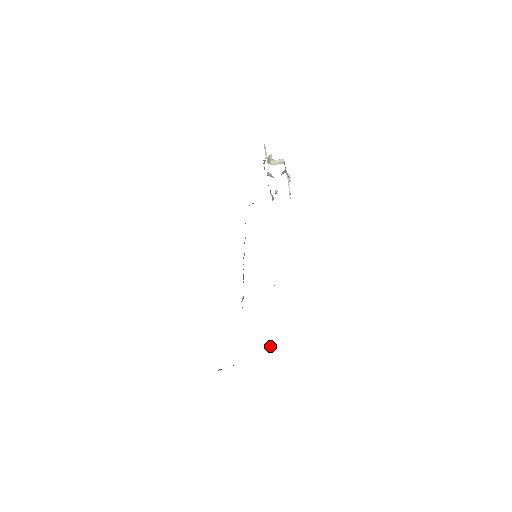
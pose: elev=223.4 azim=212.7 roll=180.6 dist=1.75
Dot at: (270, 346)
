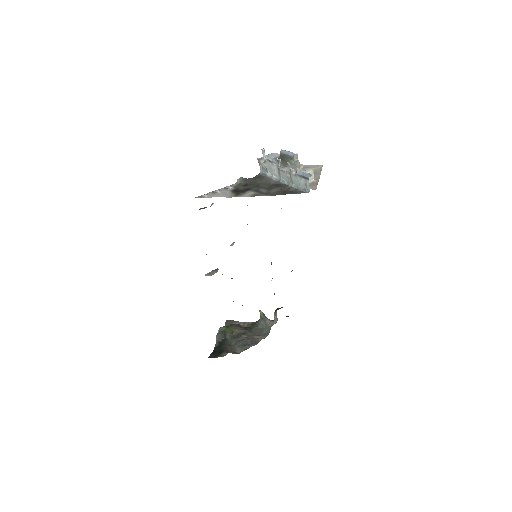
Dot at: (264, 319)
